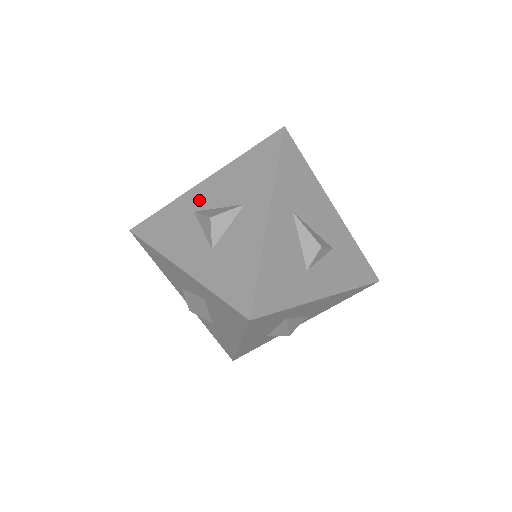
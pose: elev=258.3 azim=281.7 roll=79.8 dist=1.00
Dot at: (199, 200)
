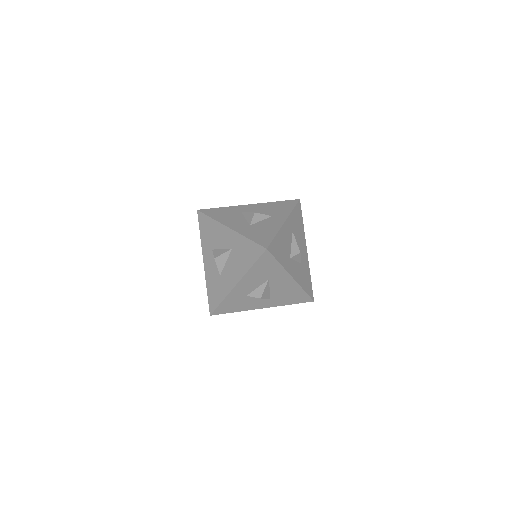
Dot at: (246, 209)
